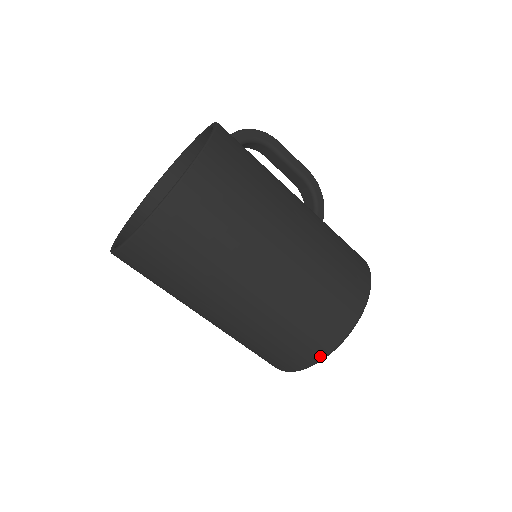
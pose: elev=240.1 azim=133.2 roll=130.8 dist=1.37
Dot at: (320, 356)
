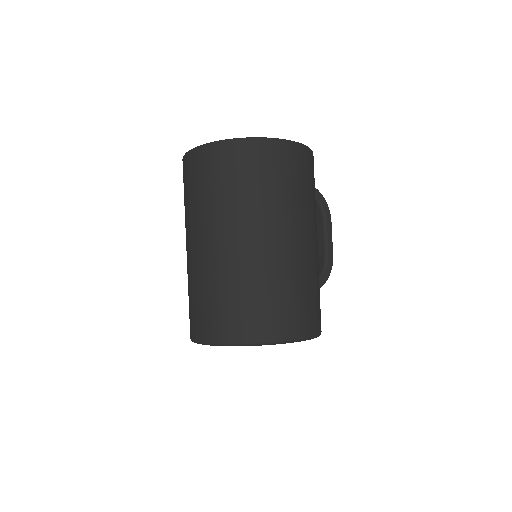
Dot at: (238, 339)
